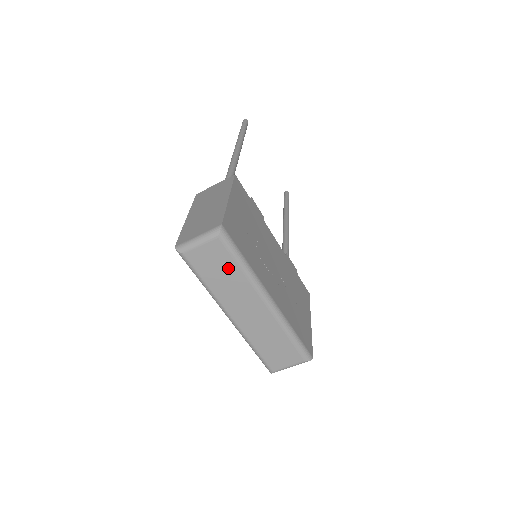
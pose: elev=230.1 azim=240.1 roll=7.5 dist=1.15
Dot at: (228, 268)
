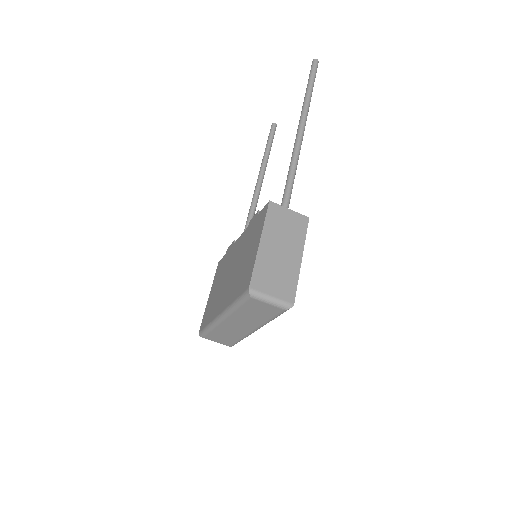
Dot at: (263, 315)
